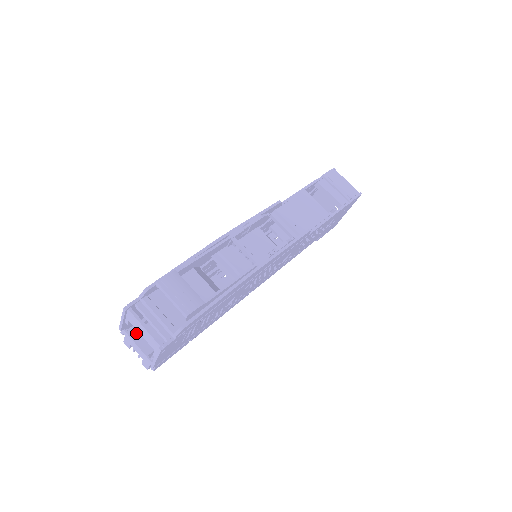
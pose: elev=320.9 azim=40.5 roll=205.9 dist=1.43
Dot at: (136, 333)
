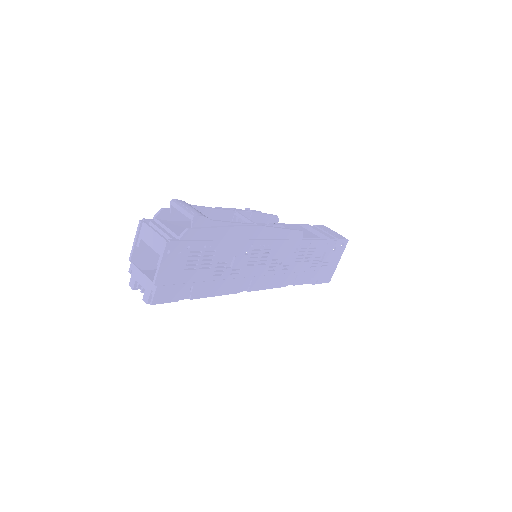
Dot at: occluded
